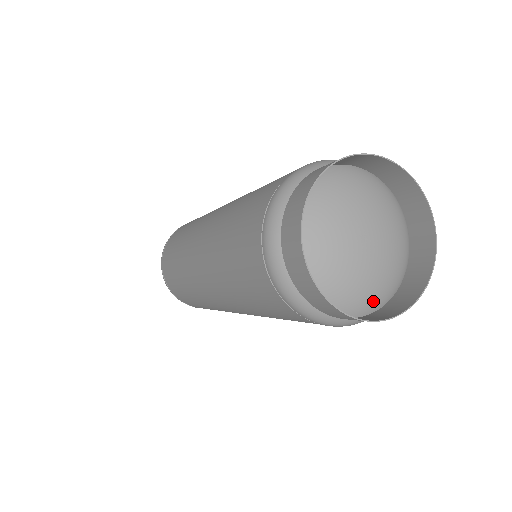
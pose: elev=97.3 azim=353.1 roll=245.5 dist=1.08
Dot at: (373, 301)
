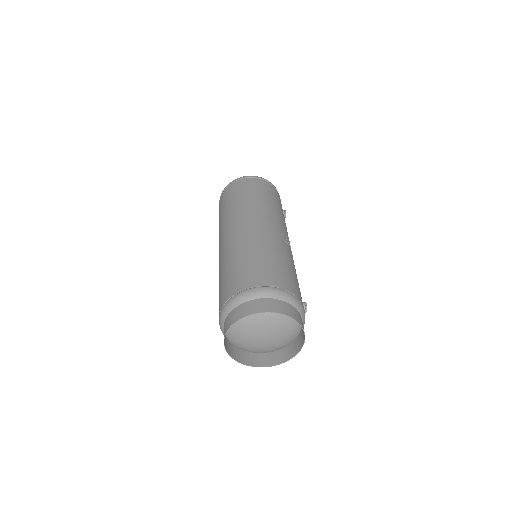
Dot at: (273, 350)
